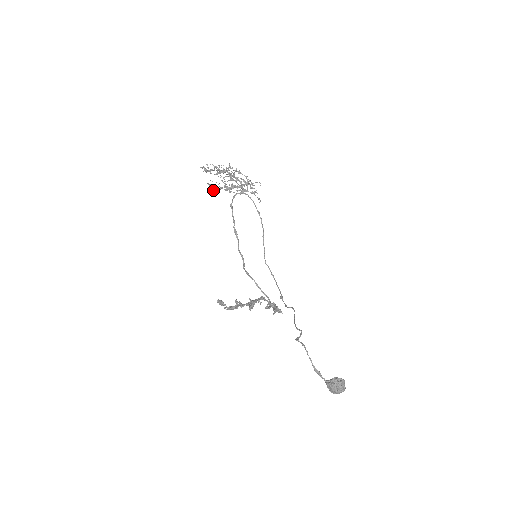
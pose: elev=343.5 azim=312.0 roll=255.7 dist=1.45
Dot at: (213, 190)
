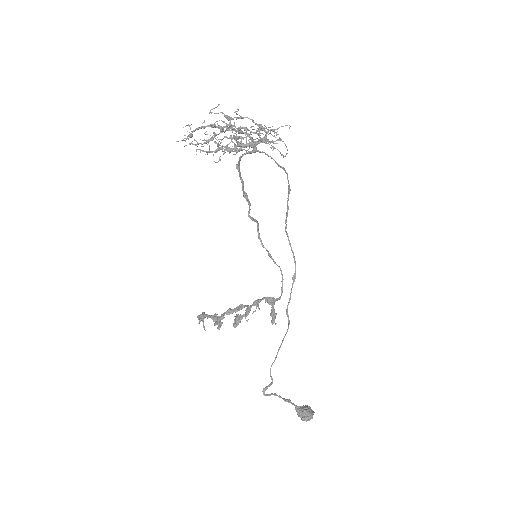
Dot at: (208, 151)
